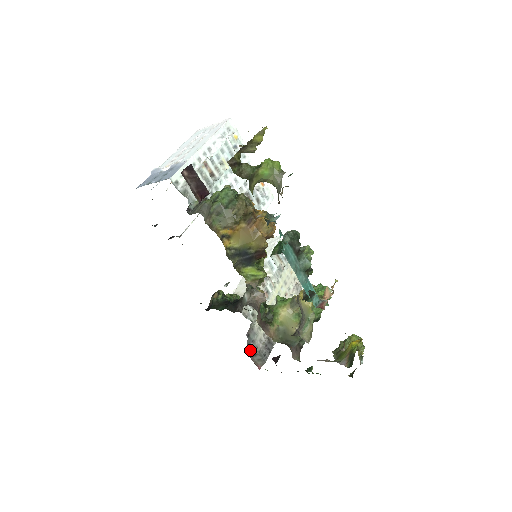
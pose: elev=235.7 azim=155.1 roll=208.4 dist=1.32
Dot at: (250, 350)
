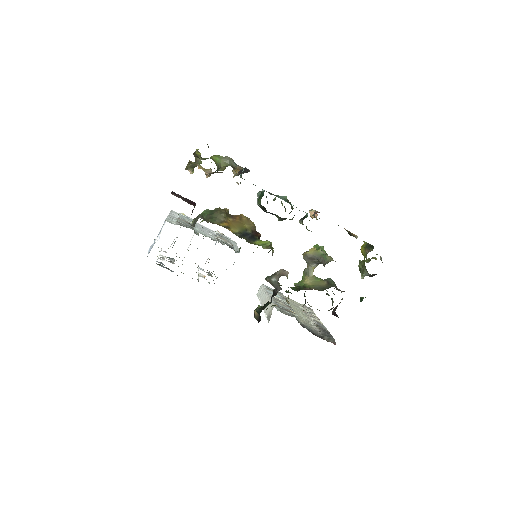
Dot at: (315, 335)
